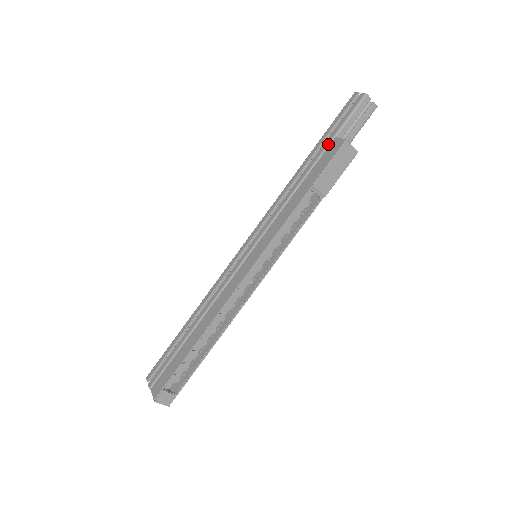
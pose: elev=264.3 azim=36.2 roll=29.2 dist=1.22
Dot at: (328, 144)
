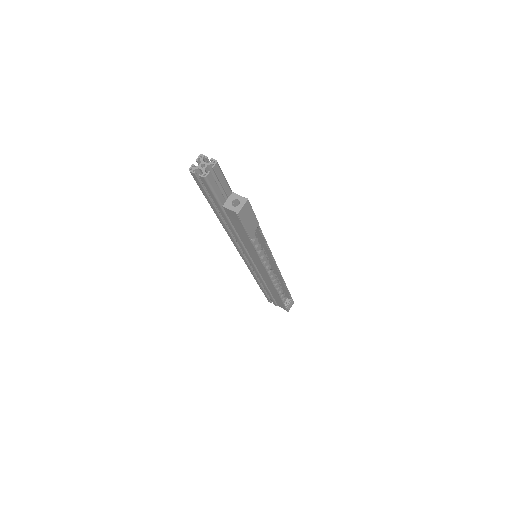
Dot at: (223, 211)
